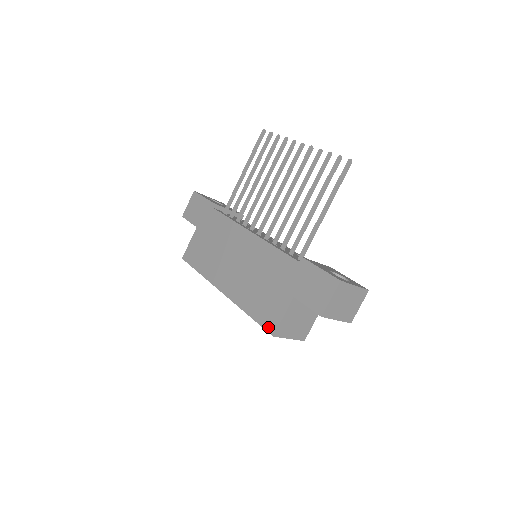
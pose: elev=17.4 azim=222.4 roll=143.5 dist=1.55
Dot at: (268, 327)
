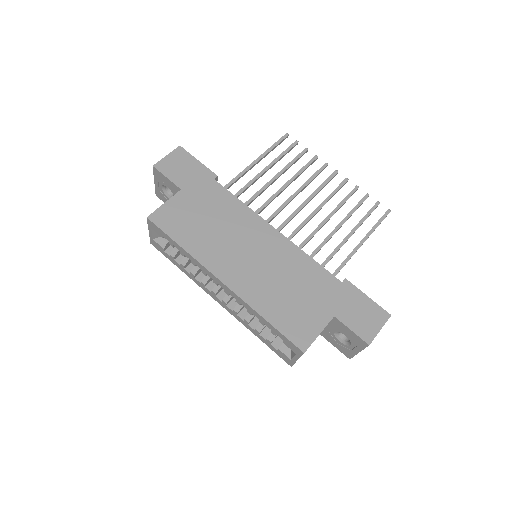
Dot at: (298, 341)
